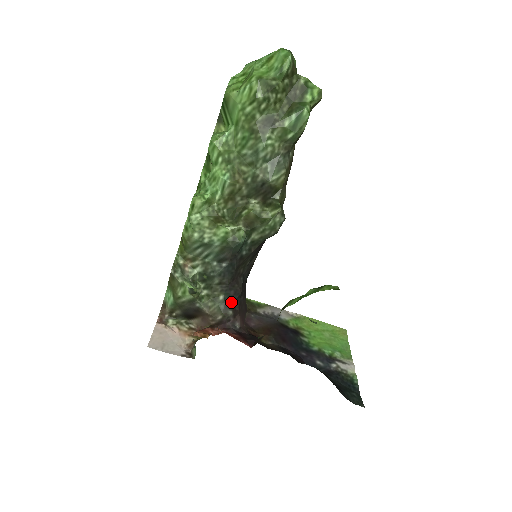
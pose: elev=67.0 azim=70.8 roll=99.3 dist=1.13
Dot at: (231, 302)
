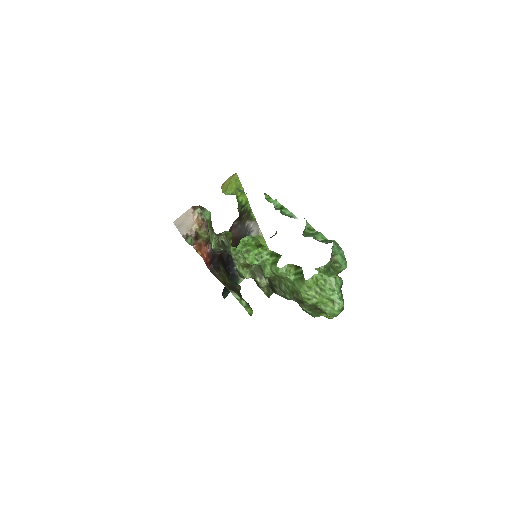
Dot at: (224, 251)
